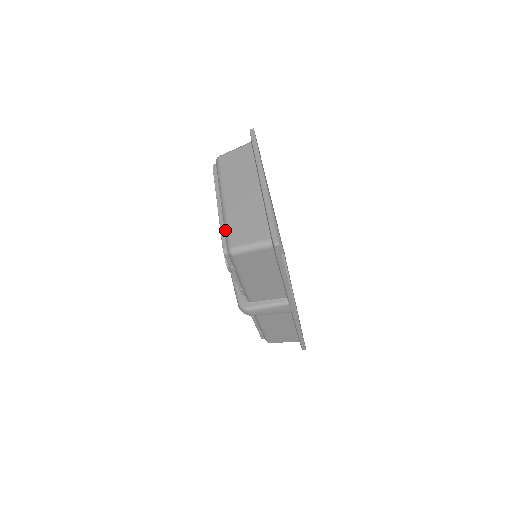
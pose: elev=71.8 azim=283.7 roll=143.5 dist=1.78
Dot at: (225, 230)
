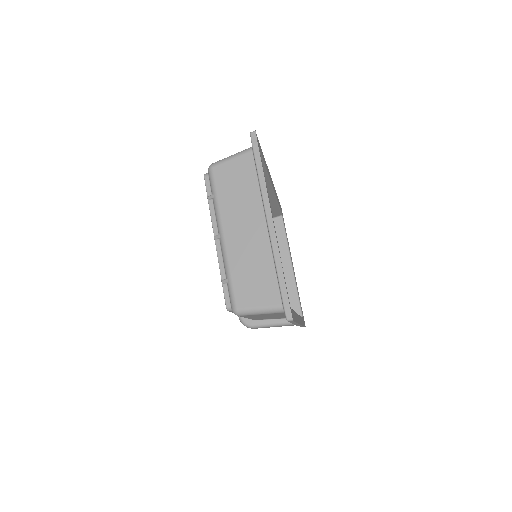
Dot at: (227, 282)
